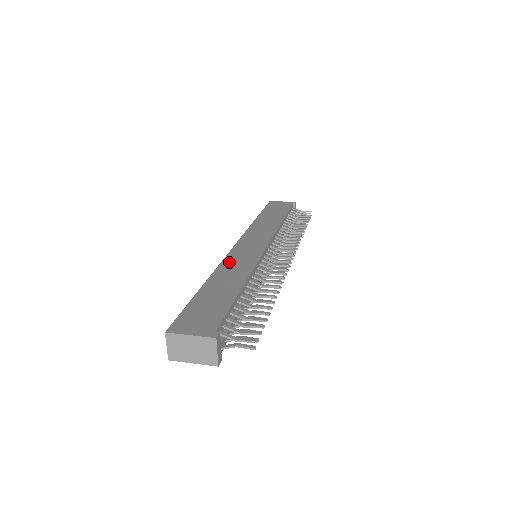
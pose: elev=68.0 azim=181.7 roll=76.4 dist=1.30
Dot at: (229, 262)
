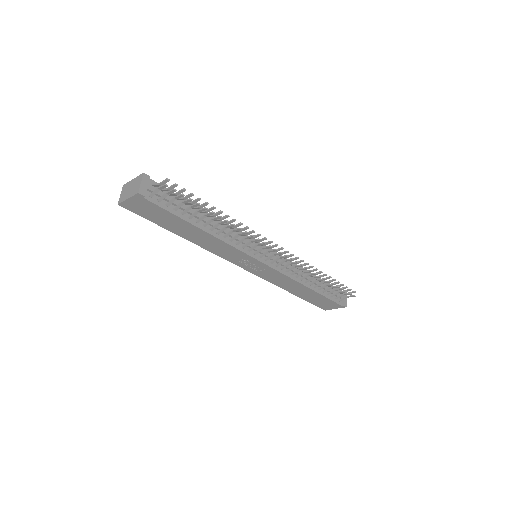
Dot at: occluded
